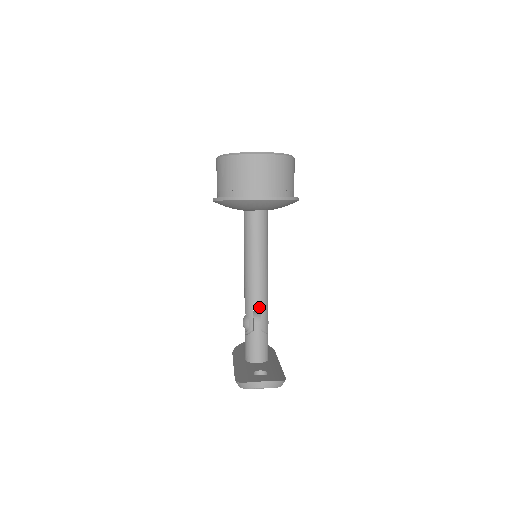
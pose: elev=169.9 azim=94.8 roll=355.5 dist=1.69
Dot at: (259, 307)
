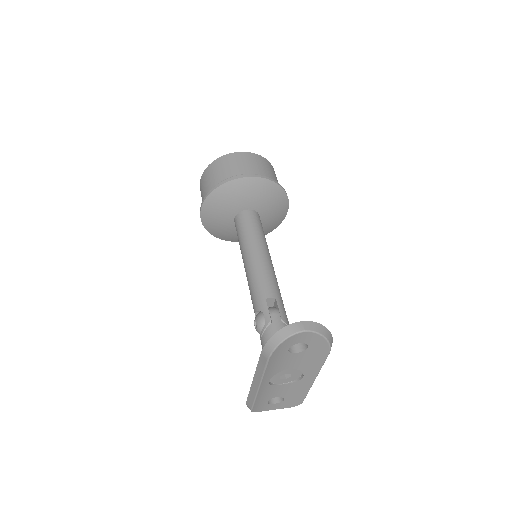
Dot at: (272, 295)
